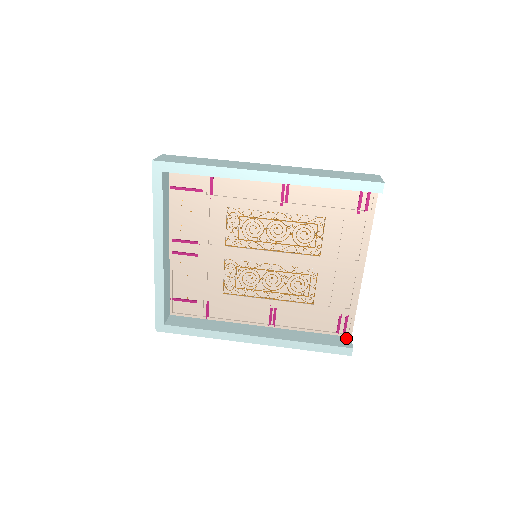
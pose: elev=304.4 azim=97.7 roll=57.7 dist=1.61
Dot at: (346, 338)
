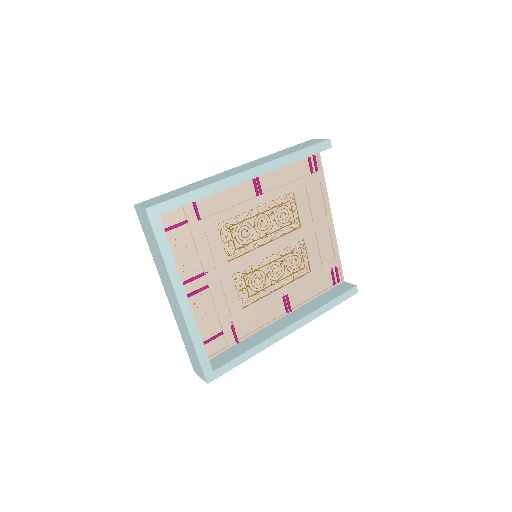
Dot at: (343, 284)
